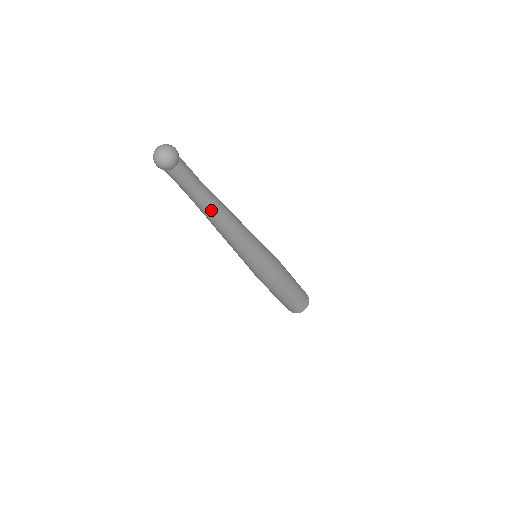
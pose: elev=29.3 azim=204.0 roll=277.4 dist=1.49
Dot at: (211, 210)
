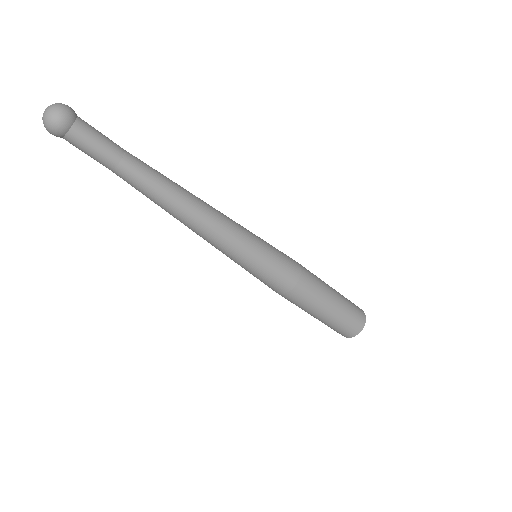
Dot at: (157, 178)
